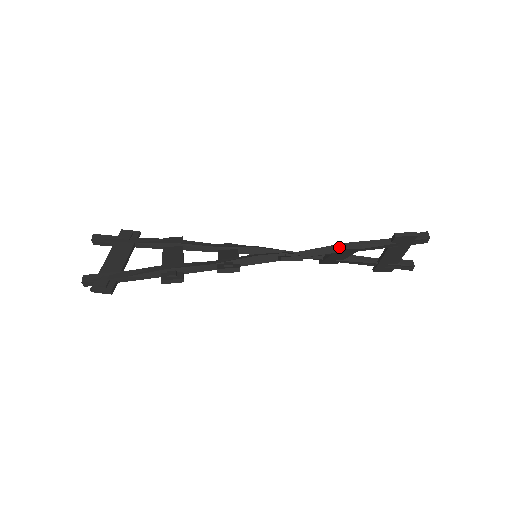
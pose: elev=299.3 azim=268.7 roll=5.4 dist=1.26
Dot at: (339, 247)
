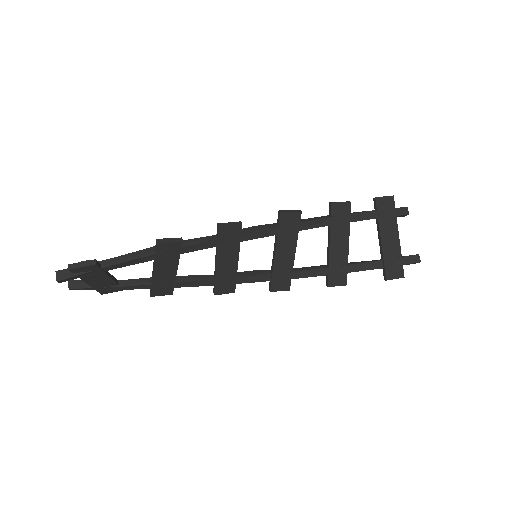
Dot at: (330, 203)
